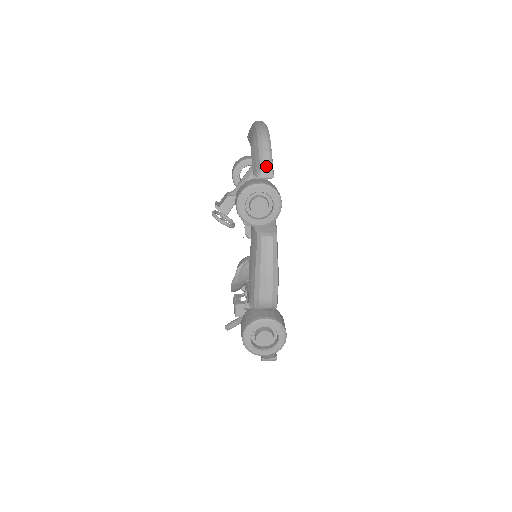
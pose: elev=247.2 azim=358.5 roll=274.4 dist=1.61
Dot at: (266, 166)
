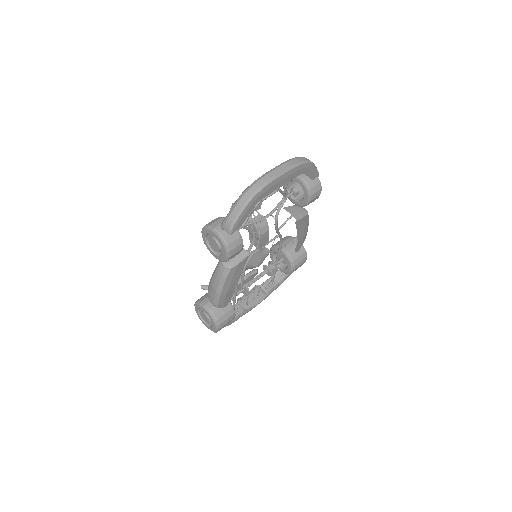
Dot at: (228, 222)
